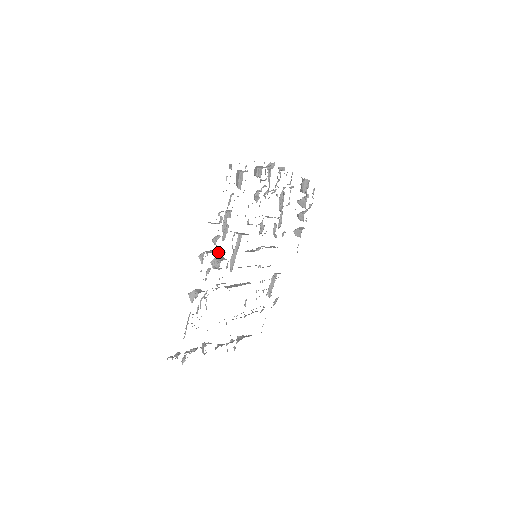
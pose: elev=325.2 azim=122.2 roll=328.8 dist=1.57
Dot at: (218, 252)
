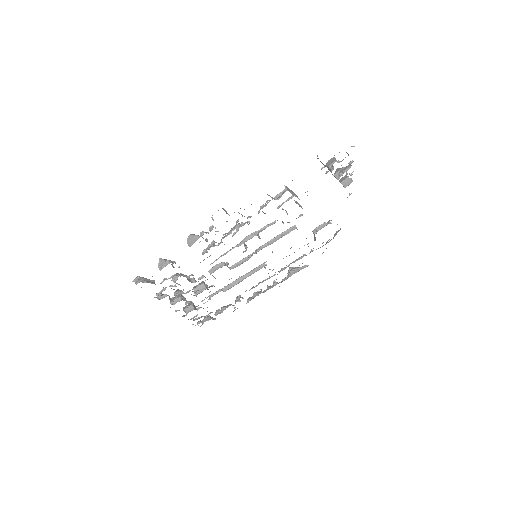
Dot at: occluded
